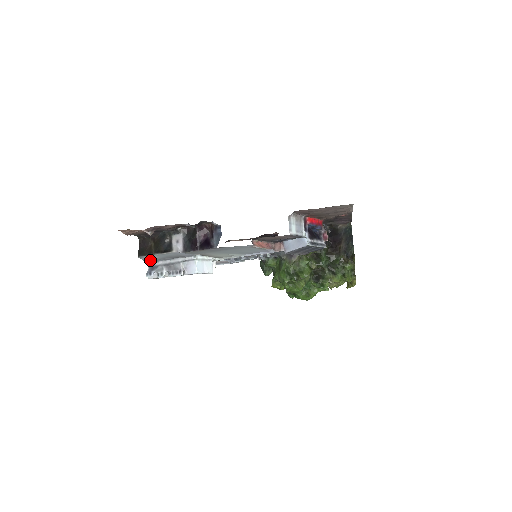
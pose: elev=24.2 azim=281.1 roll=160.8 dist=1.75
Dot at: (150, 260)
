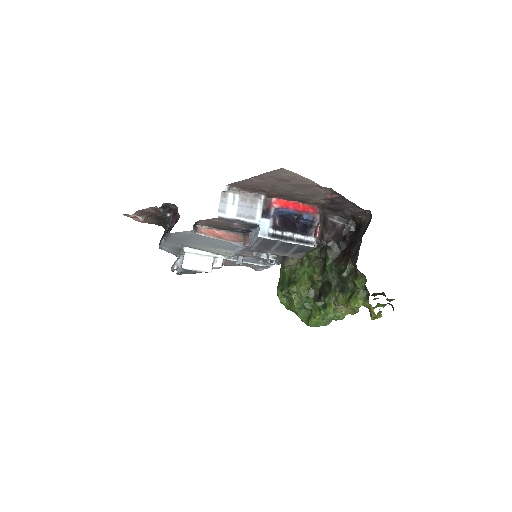
Dot at: (173, 253)
